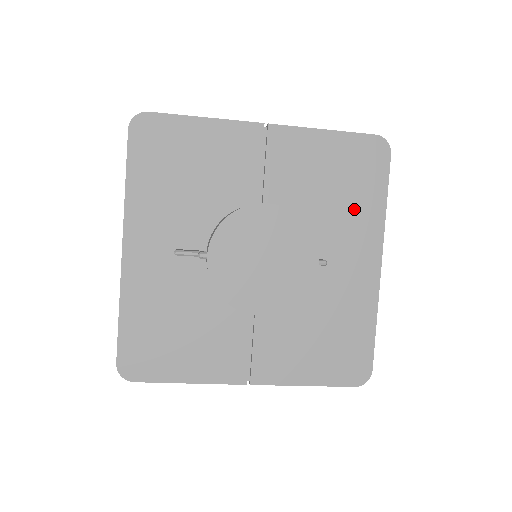
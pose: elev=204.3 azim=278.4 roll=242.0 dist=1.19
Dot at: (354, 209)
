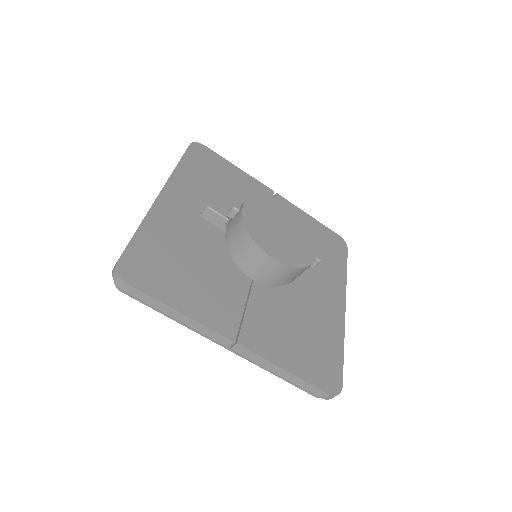
Dot at: (326, 264)
